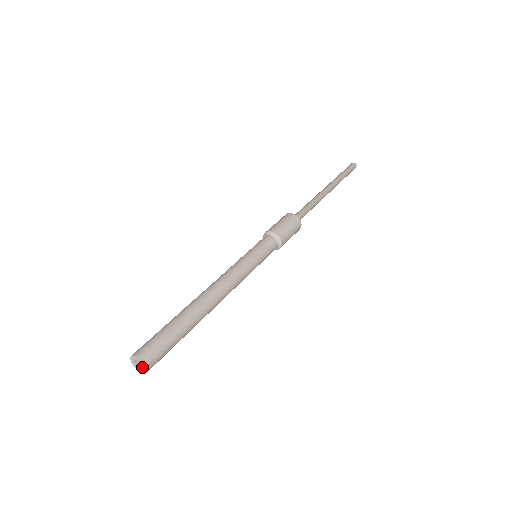
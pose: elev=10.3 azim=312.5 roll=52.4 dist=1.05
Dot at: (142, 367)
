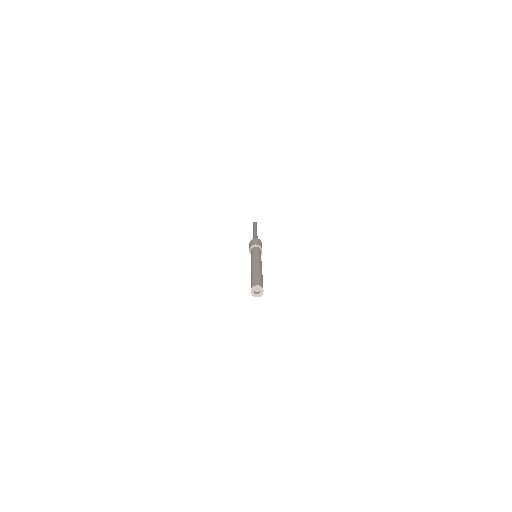
Dot at: (256, 294)
